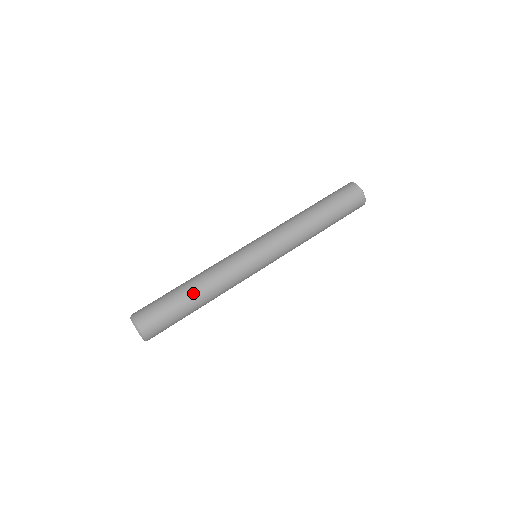
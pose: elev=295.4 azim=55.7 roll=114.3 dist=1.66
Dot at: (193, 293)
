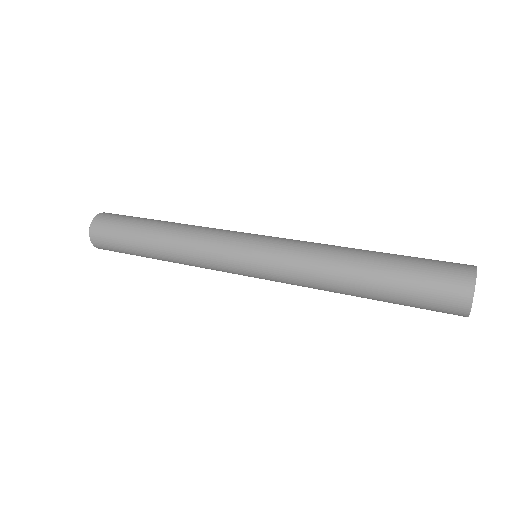
Dot at: occluded
